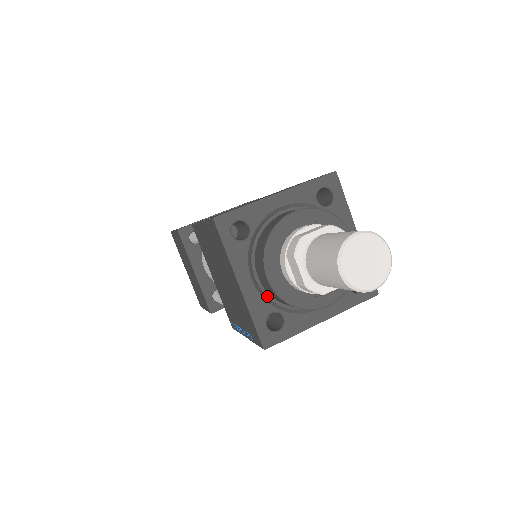
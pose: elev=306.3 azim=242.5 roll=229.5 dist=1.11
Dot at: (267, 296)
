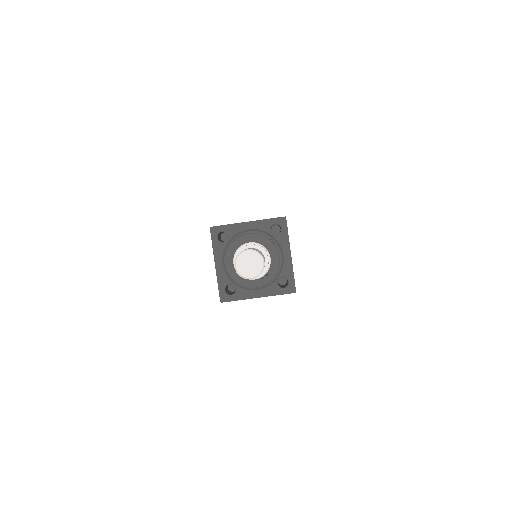
Dot at: occluded
